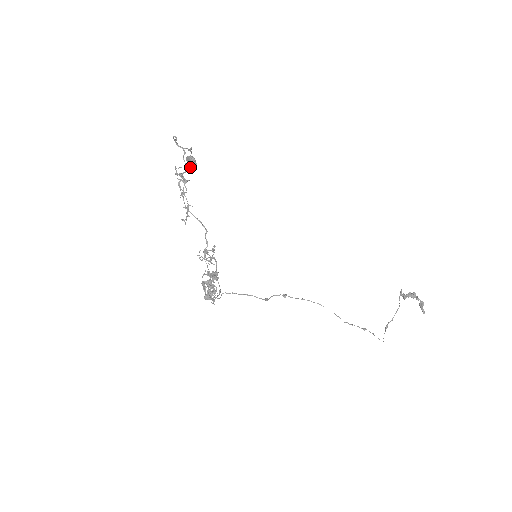
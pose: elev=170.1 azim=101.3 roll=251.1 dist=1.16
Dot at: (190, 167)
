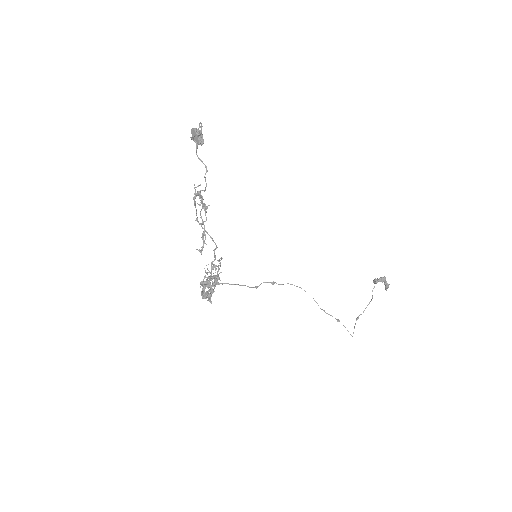
Dot at: occluded
